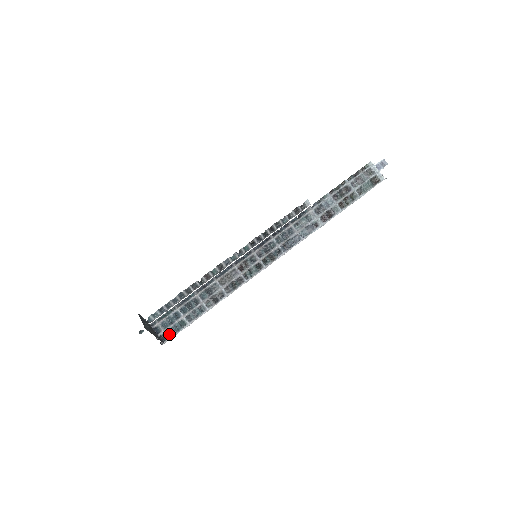
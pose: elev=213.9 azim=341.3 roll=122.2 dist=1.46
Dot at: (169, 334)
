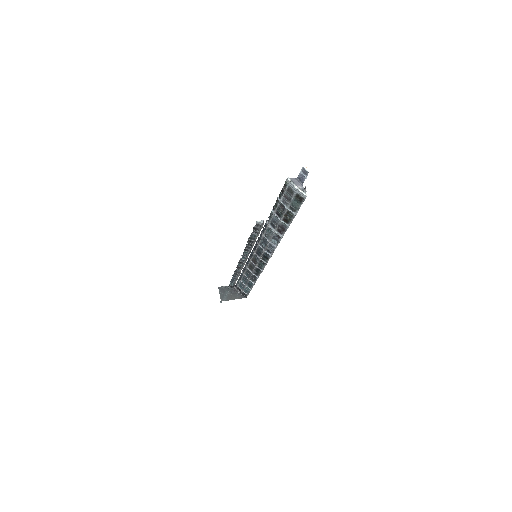
Dot at: (246, 292)
